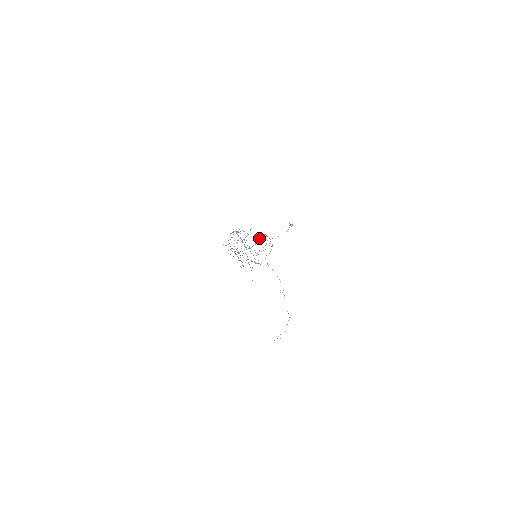
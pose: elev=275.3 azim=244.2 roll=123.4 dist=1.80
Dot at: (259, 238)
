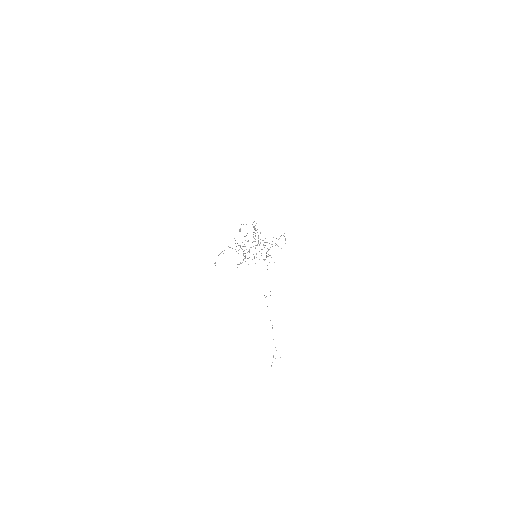
Dot at: occluded
